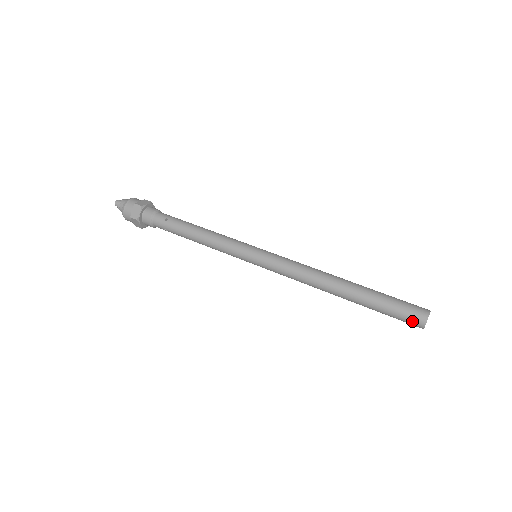
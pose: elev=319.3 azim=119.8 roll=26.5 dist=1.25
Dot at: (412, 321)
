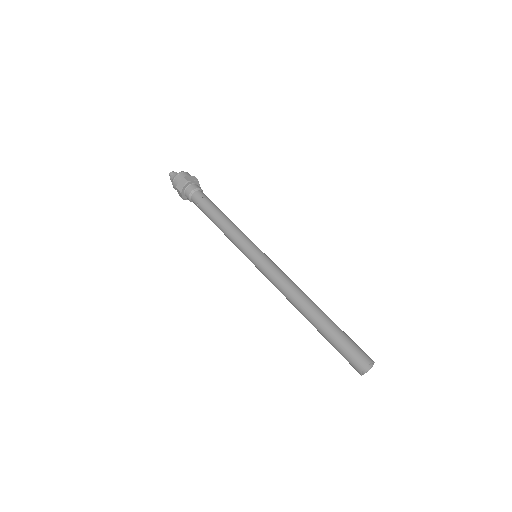
Dot at: (353, 366)
